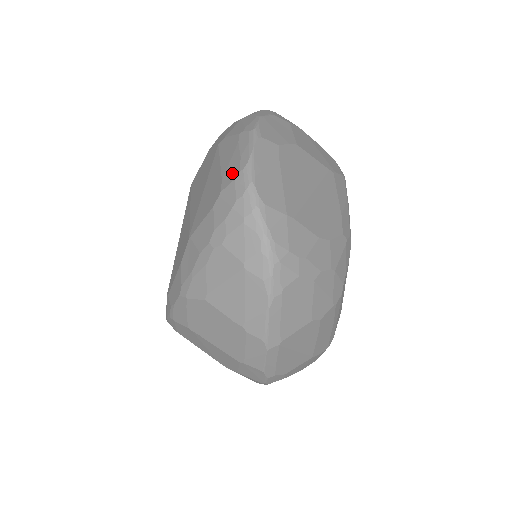
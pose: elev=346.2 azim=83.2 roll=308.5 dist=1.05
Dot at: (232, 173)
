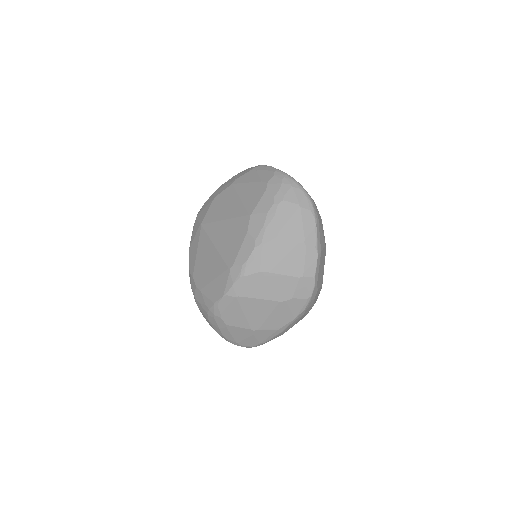
Dot at: (268, 175)
